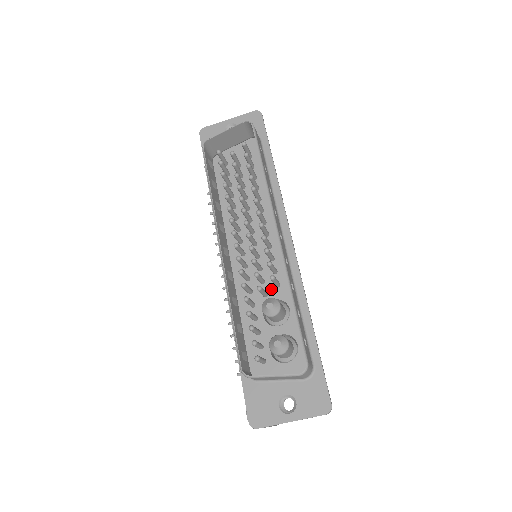
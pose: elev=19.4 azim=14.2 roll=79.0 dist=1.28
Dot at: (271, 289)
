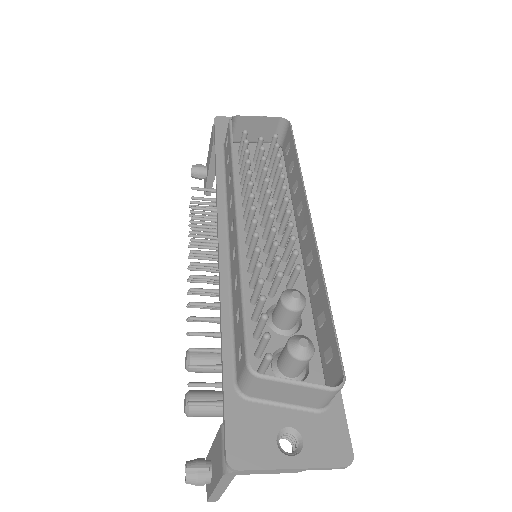
Dot at: (280, 290)
